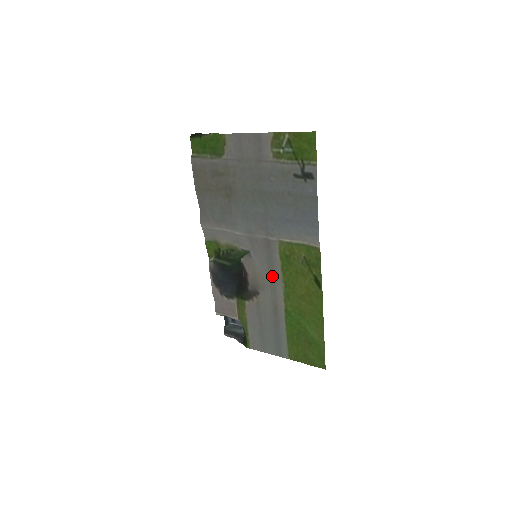
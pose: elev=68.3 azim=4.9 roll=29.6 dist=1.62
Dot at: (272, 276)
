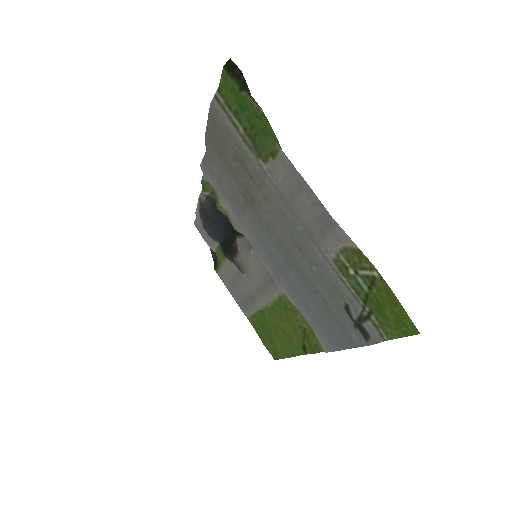
Dot at: (262, 290)
